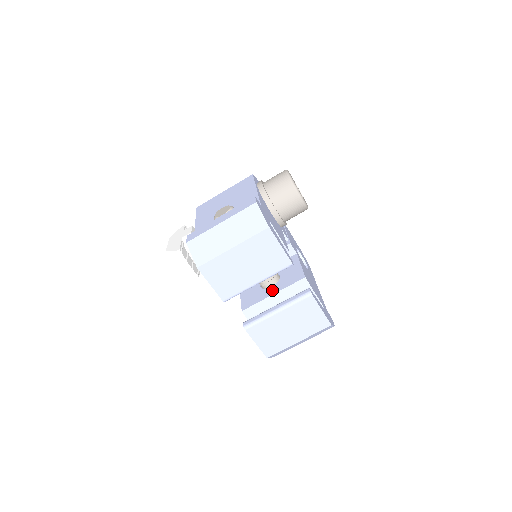
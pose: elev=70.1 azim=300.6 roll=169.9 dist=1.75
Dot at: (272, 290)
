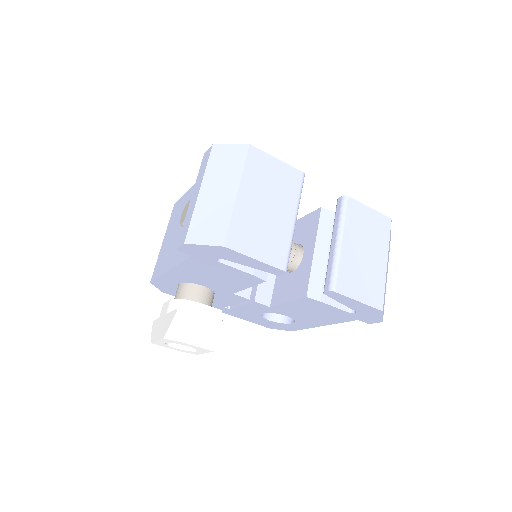
Dot at: (308, 252)
